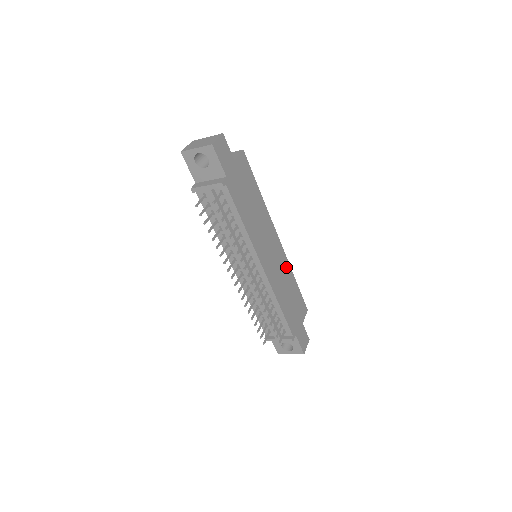
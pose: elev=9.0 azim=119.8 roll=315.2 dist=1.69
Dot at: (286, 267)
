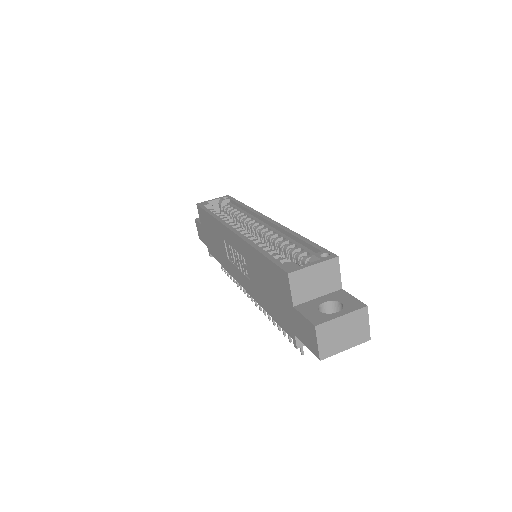
Dot at: occluded
